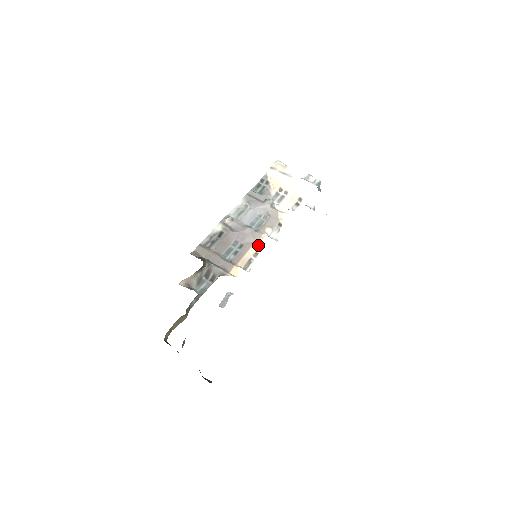
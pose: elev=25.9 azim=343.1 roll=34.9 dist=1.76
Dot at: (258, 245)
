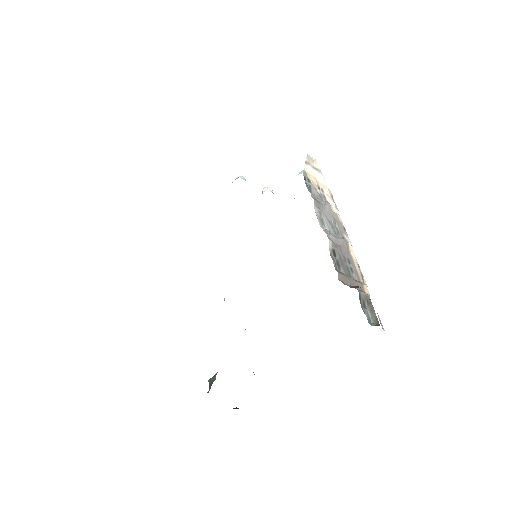
Dot at: occluded
